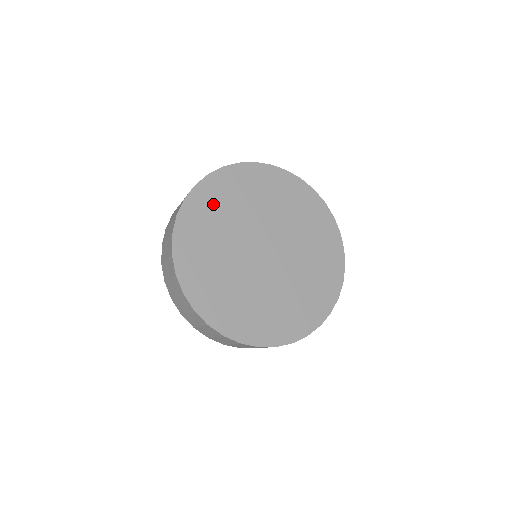
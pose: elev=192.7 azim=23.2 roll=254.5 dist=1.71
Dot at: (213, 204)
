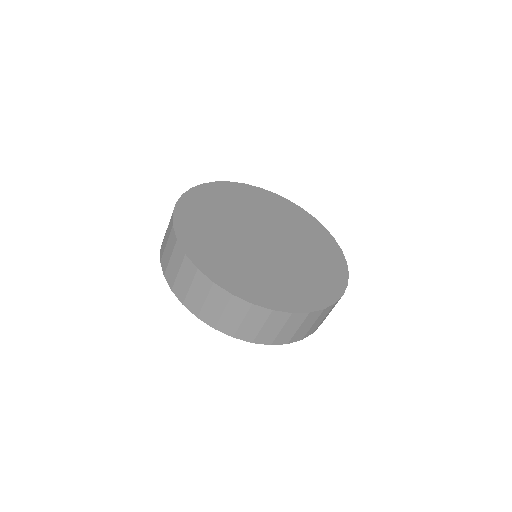
Dot at: (227, 196)
